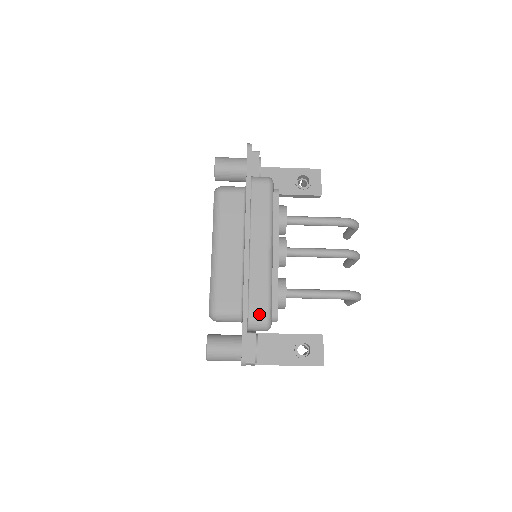
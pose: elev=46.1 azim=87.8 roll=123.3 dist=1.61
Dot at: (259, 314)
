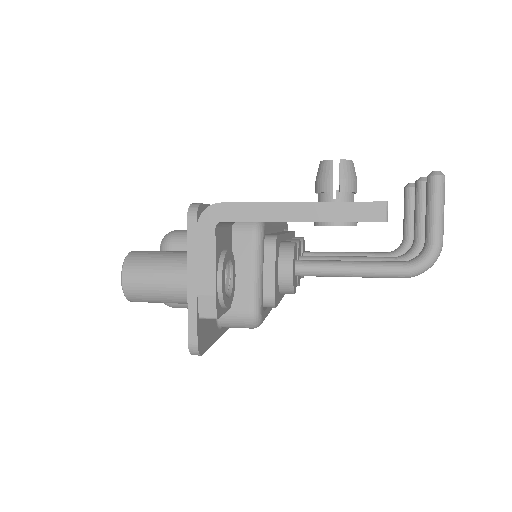
Dot at: occluded
